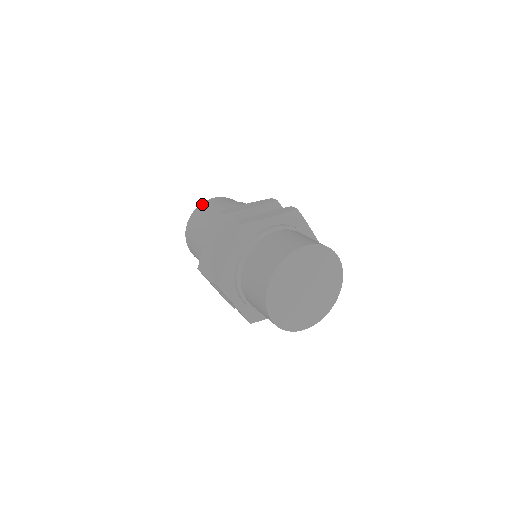
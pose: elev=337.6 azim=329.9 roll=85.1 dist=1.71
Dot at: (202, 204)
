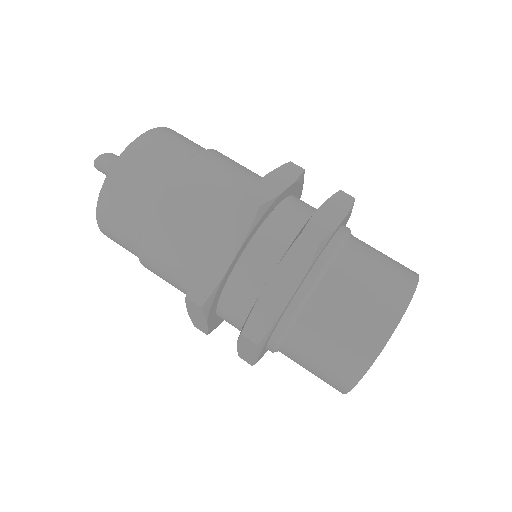
Dot at: (138, 143)
